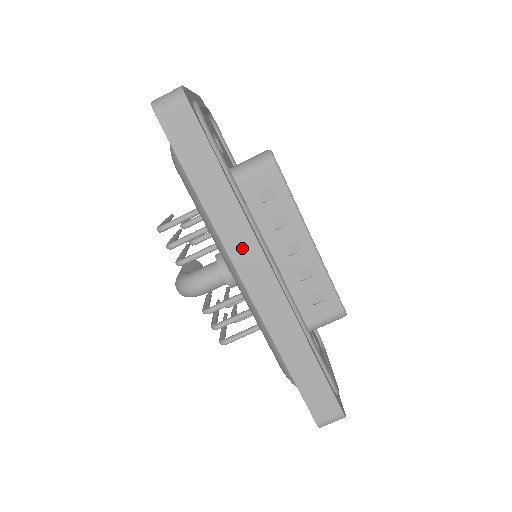
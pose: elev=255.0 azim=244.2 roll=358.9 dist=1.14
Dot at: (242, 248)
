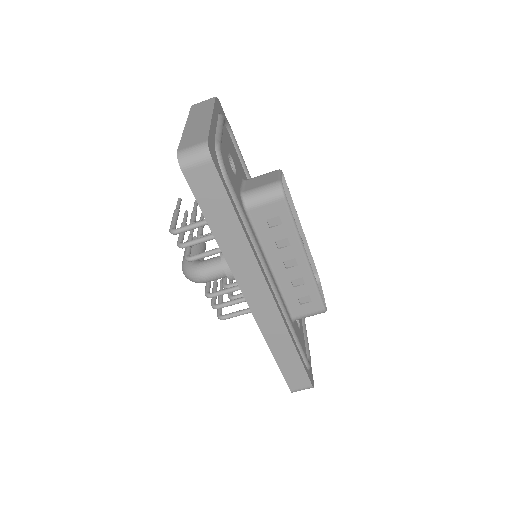
Dot at: (248, 276)
